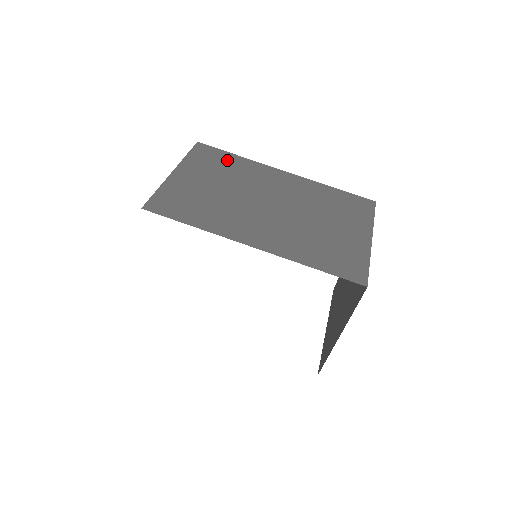
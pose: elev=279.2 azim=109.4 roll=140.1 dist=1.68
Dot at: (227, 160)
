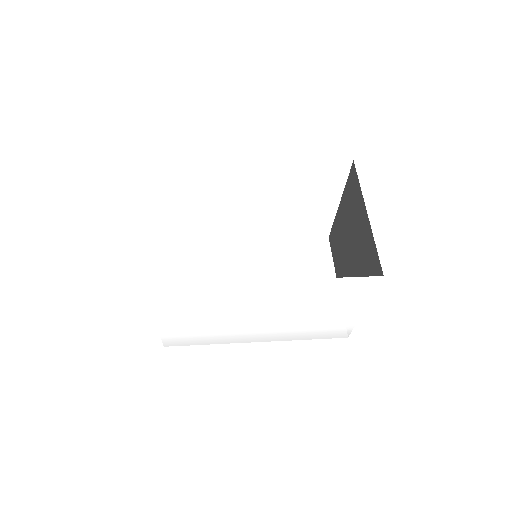
Dot at: occluded
